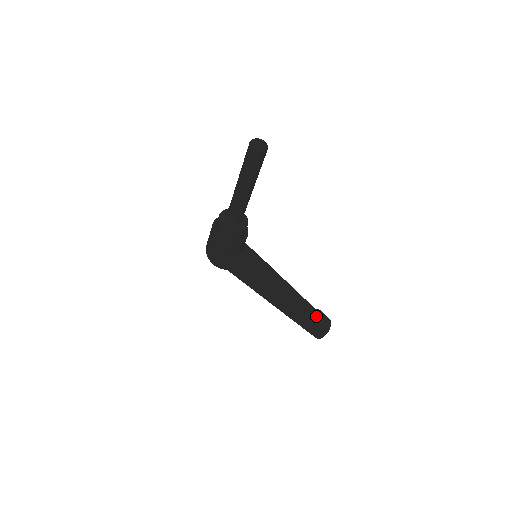
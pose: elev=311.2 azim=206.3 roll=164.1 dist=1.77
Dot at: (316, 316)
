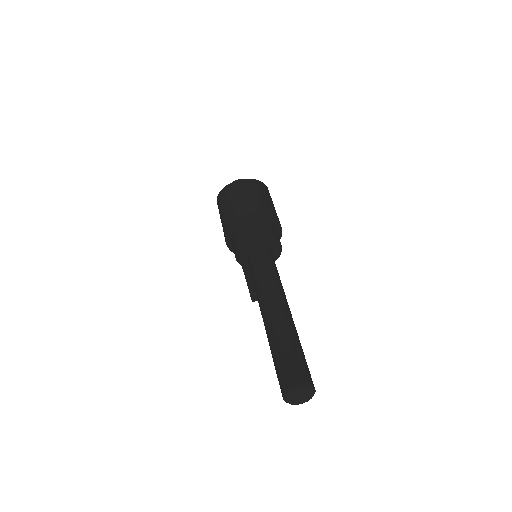
Dot at: occluded
